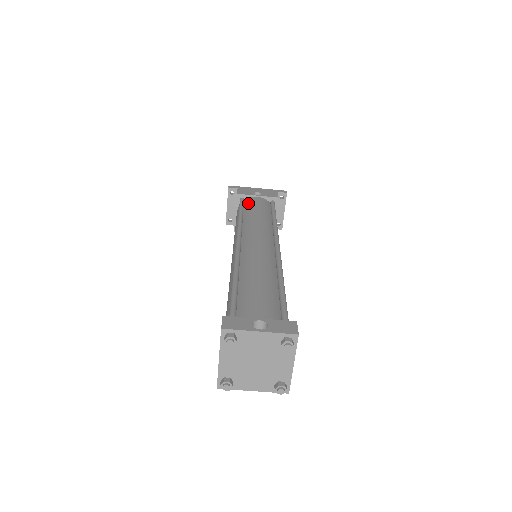
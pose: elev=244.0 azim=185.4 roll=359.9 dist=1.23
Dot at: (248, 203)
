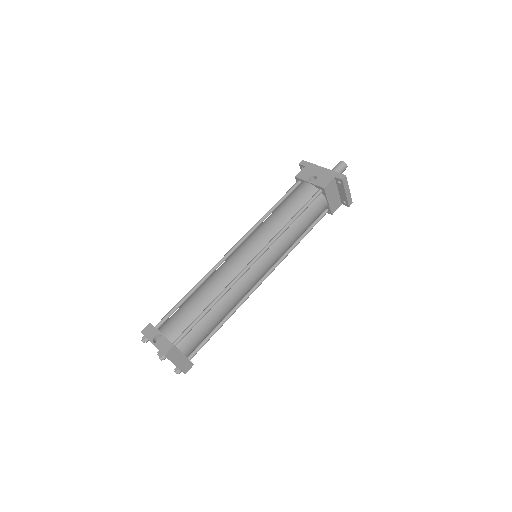
Dot at: (294, 191)
